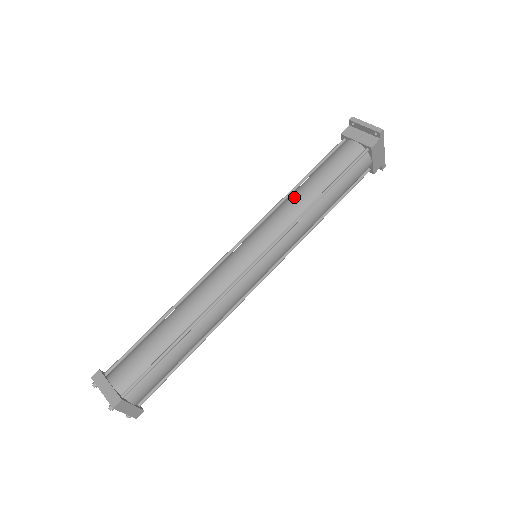
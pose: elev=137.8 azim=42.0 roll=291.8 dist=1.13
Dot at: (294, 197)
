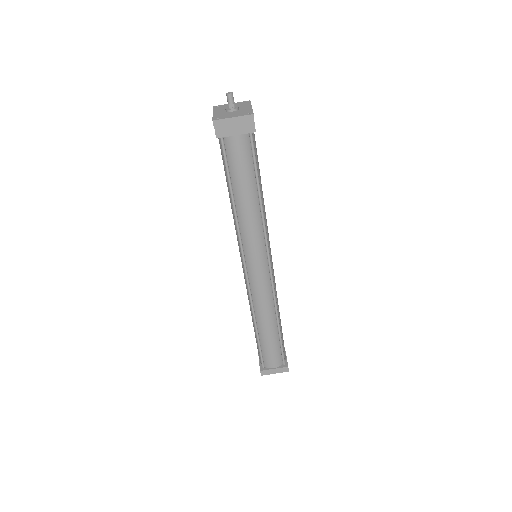
Dot at: (244, 215)
